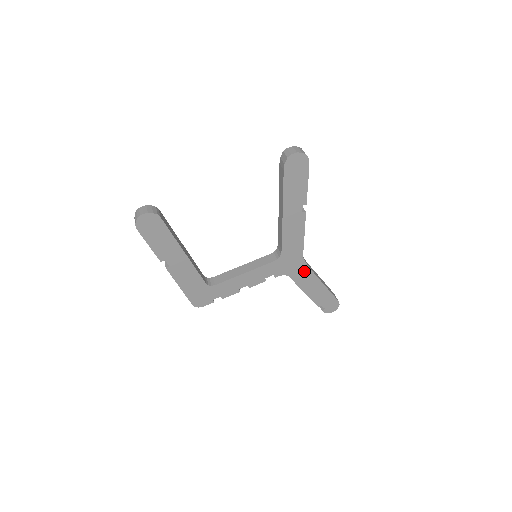
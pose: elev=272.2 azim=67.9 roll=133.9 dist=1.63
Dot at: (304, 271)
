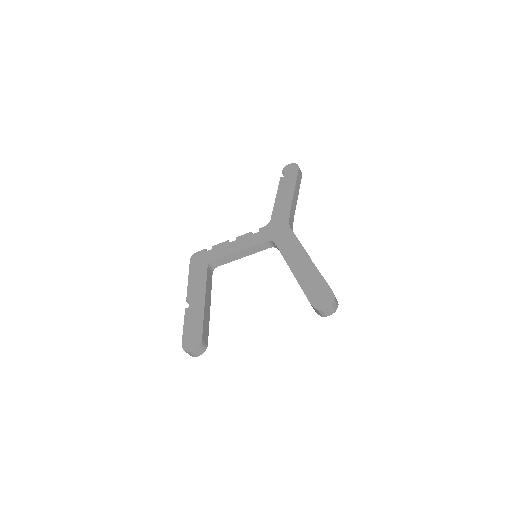
Dot at: occluded
